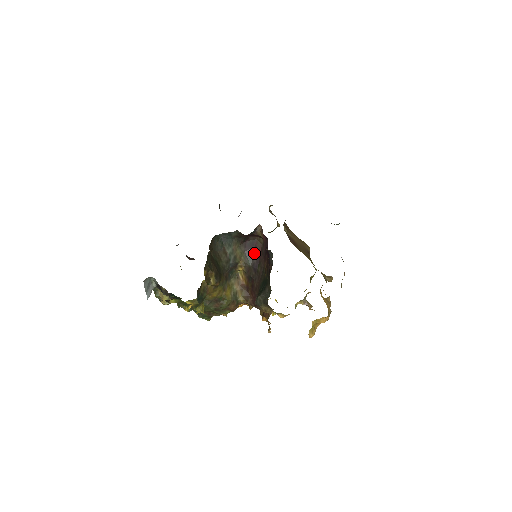
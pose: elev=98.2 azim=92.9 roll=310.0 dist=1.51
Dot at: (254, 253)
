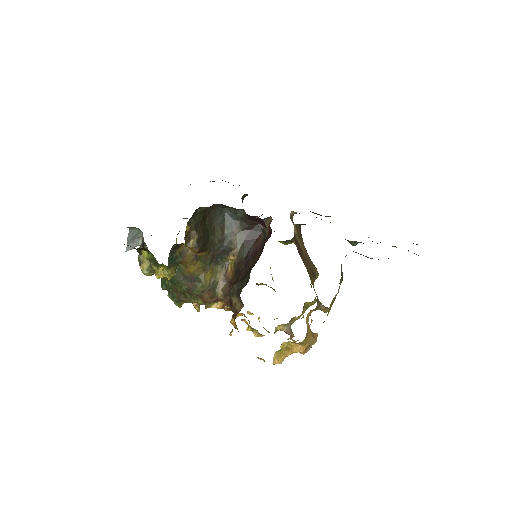
Dot at: (253, 246)
